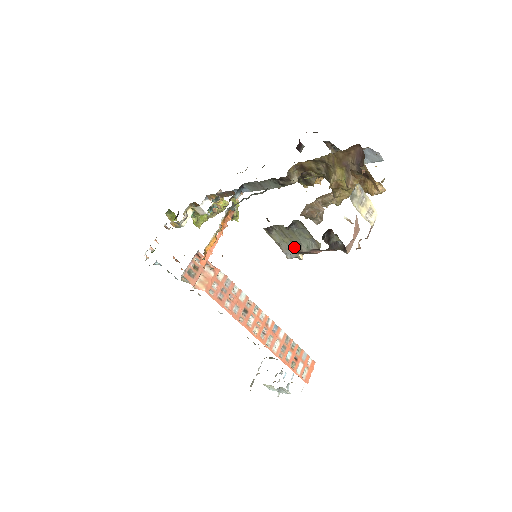
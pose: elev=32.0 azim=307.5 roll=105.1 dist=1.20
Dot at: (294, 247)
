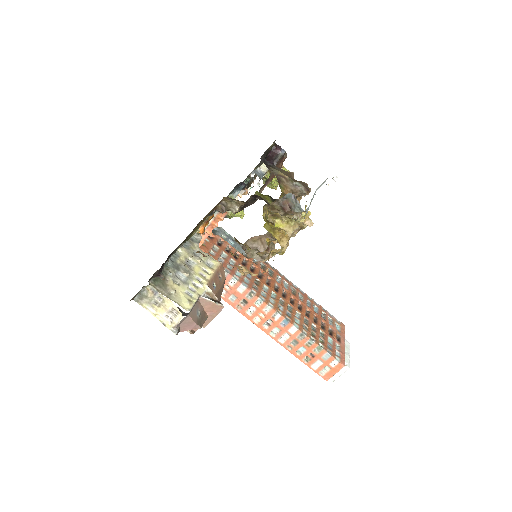
Dot at: occluded
